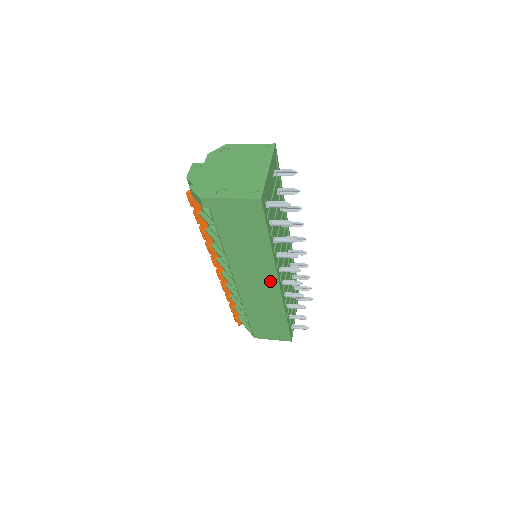
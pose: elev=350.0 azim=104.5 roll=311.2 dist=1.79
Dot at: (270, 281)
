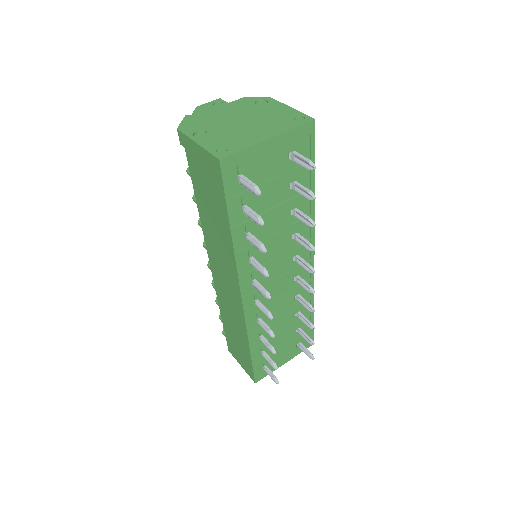
Dot at: (234, 287)
